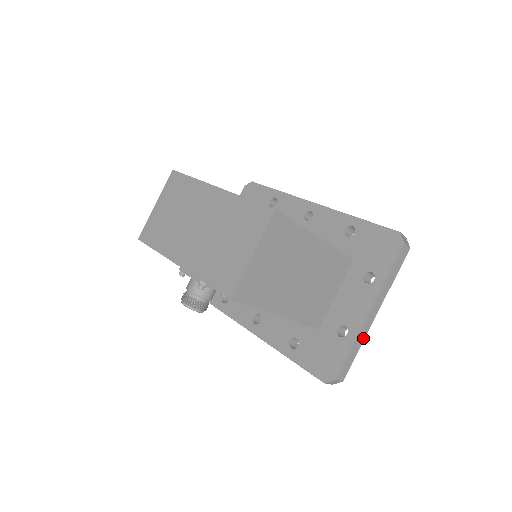
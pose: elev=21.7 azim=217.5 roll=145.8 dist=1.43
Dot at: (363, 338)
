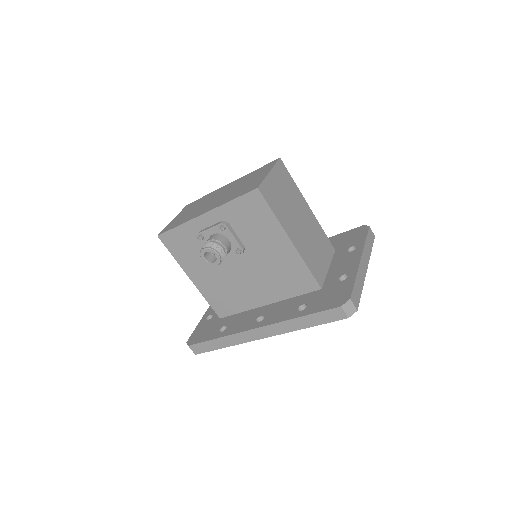
Dot at: (362, 281)
